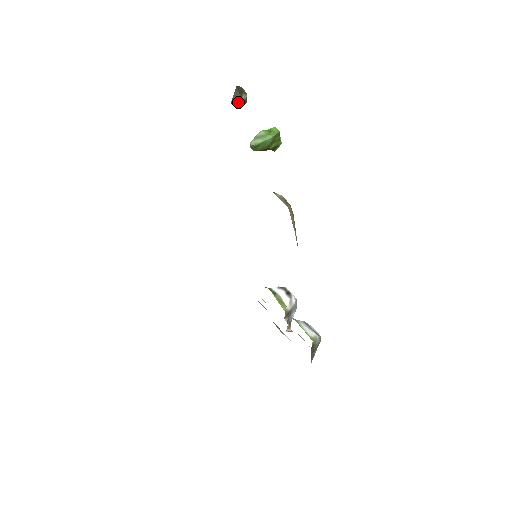
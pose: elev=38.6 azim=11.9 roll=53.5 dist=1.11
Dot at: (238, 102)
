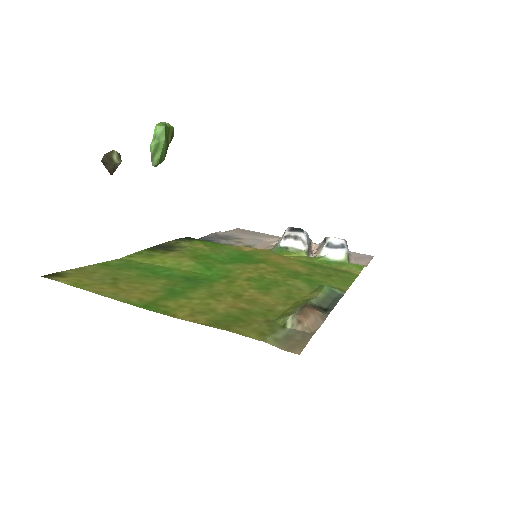
Dot at: (116, 168)
